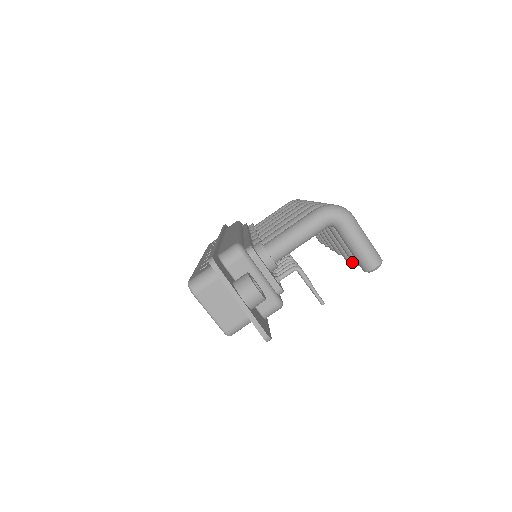
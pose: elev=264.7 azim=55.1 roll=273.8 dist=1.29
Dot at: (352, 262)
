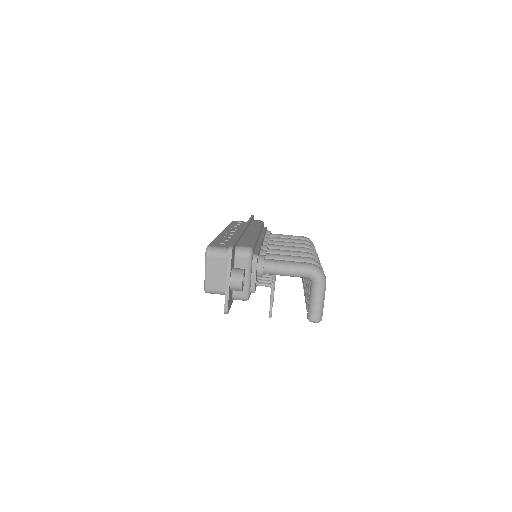
Dot at: (306, 307)
